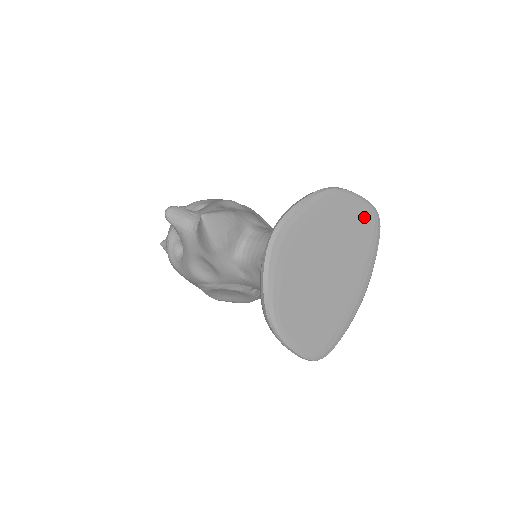
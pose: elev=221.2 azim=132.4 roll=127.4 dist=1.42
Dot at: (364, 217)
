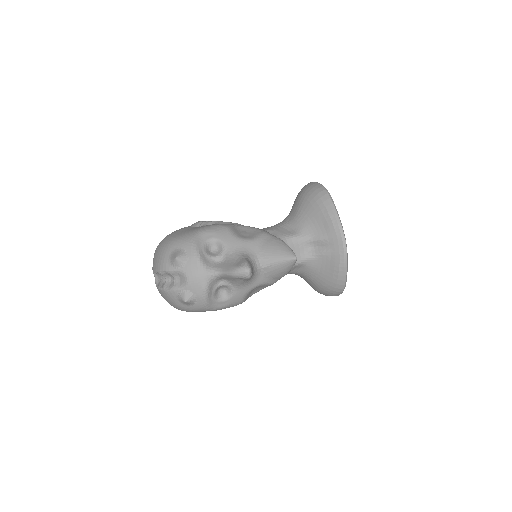
Dot at: occluded
